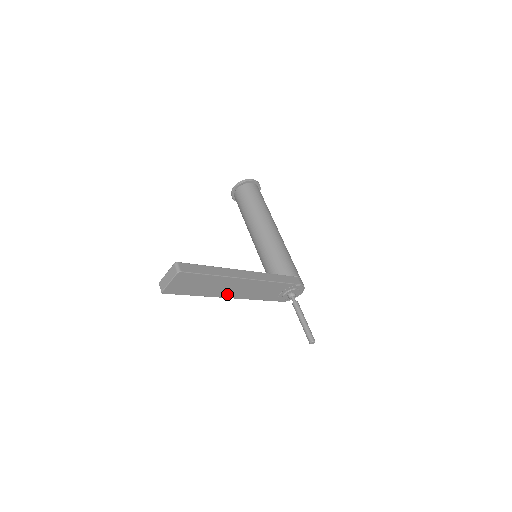
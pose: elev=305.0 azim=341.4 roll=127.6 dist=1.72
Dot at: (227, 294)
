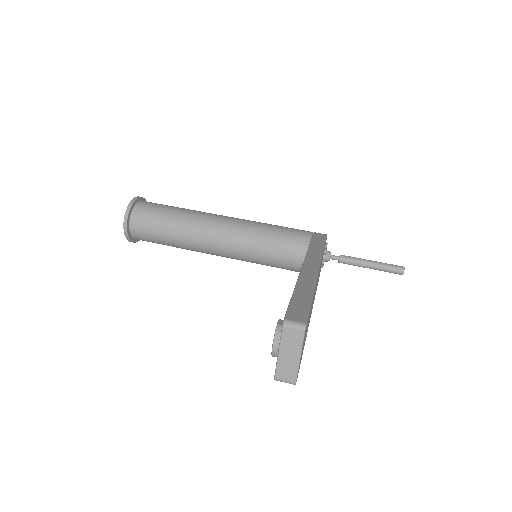
Dot at: (311, 312)
